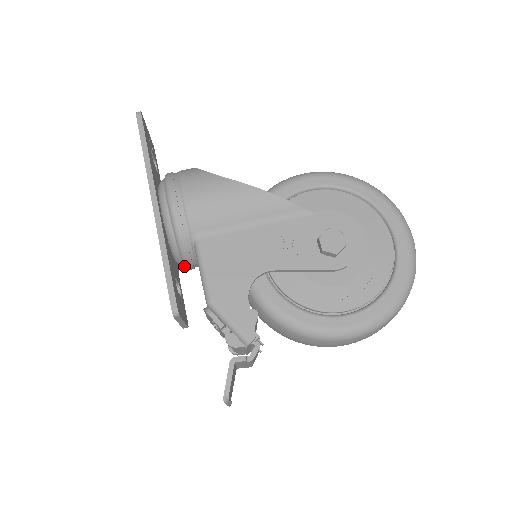
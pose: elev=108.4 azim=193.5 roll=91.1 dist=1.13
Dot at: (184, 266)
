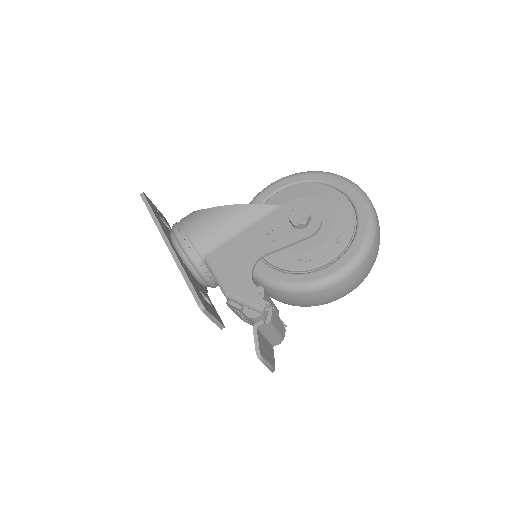
Dot at: (208, 286)
